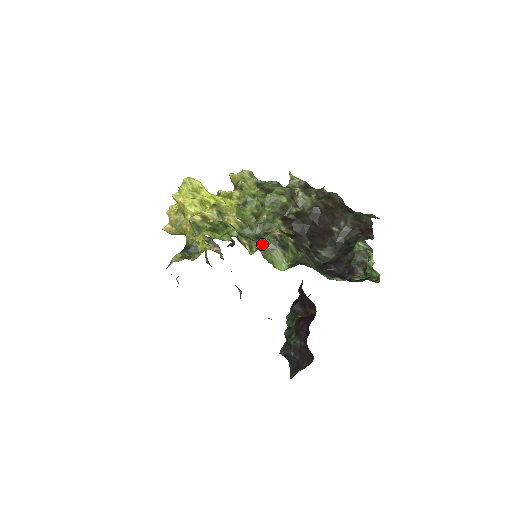
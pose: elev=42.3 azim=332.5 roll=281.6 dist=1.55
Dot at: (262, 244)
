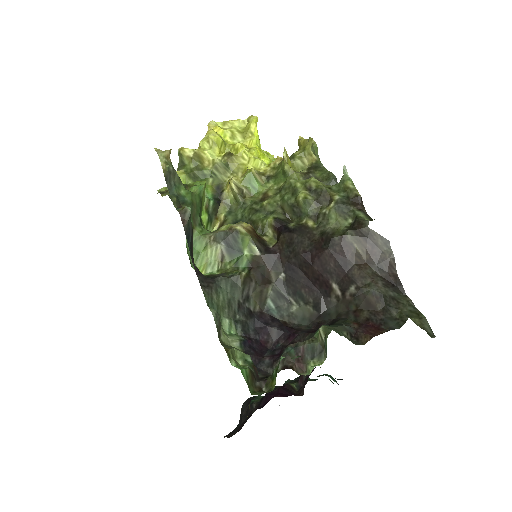
Dot at: (218, 228)
